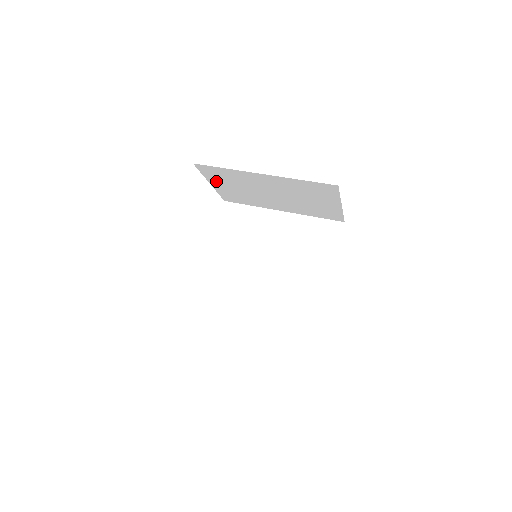
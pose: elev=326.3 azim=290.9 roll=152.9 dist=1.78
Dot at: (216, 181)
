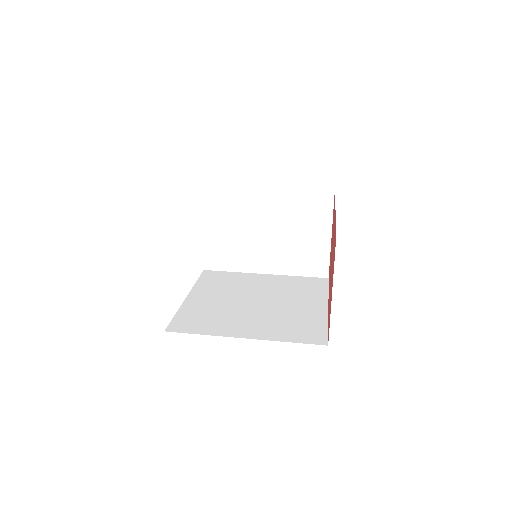
Dot at: (211, 221)
